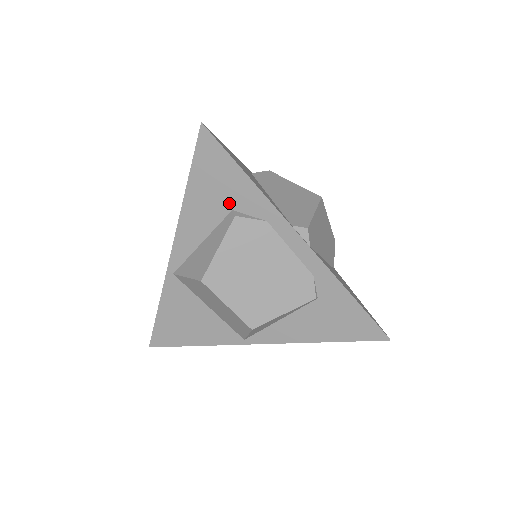
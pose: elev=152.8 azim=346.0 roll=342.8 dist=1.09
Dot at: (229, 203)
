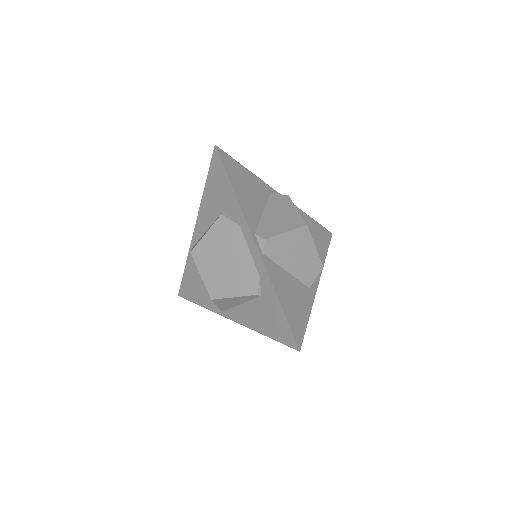
Dot at: (223, 205)
